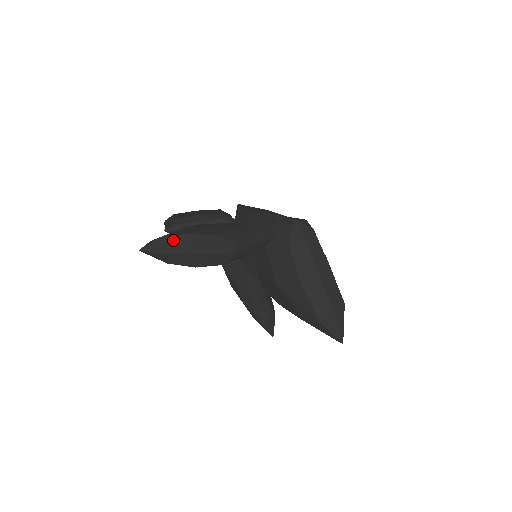
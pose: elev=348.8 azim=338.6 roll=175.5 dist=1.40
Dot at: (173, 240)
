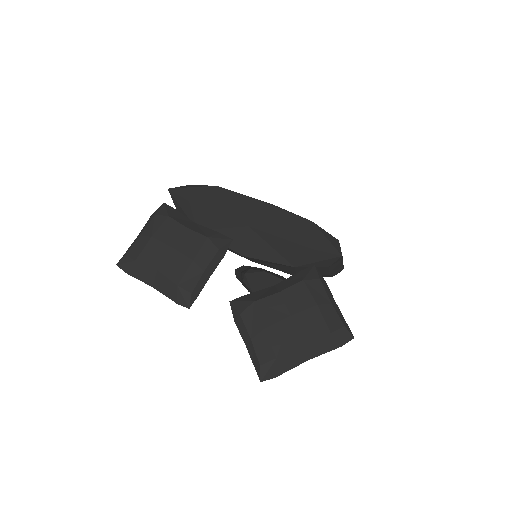
Dot at: (288, 357)
